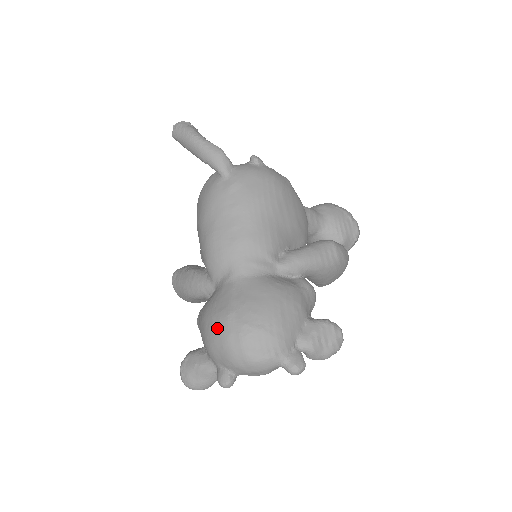
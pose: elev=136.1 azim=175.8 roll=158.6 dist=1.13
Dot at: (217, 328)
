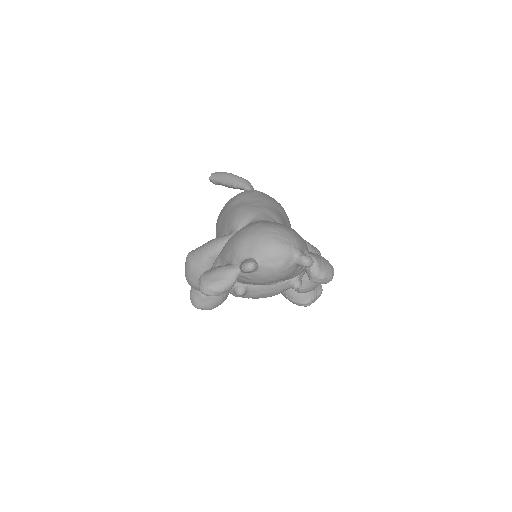
Dot at: (249, 228)
